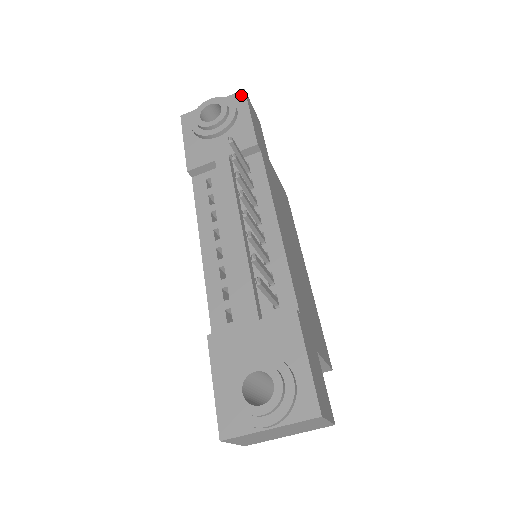
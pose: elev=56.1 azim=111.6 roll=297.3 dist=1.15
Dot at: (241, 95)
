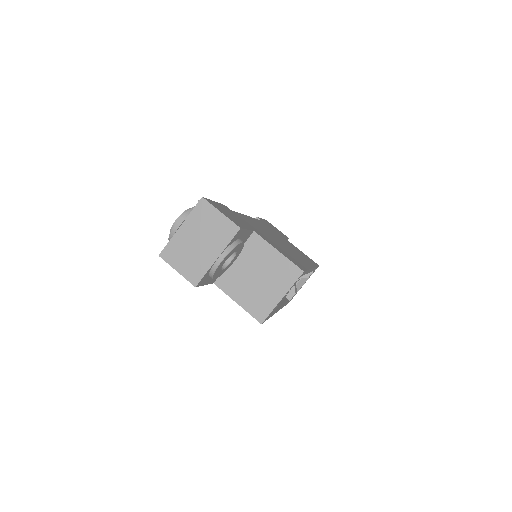
Dot at: occluded
